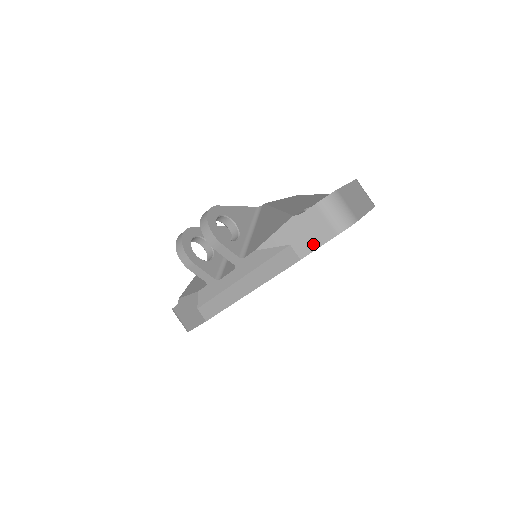
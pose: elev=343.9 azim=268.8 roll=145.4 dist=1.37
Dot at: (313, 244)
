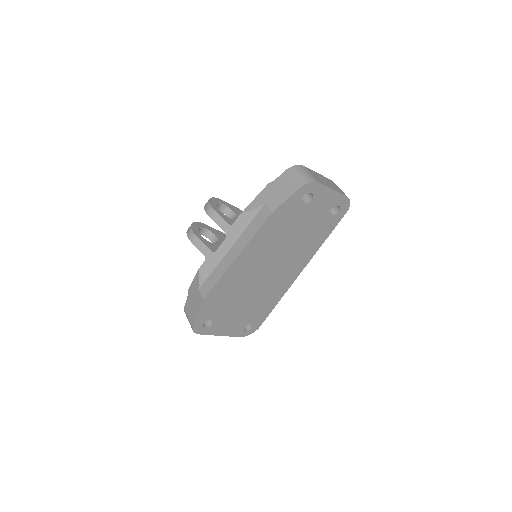
Dot at: (281, 199)
